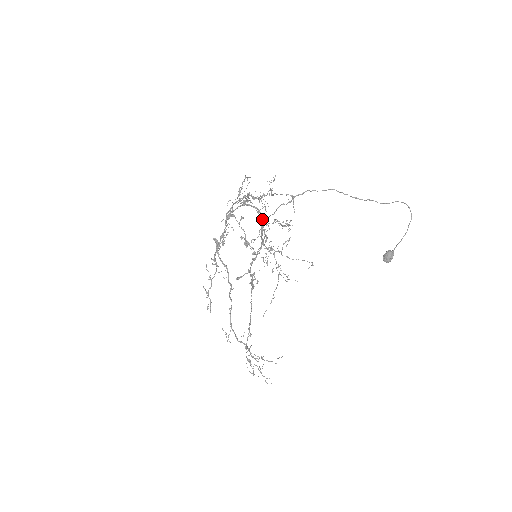
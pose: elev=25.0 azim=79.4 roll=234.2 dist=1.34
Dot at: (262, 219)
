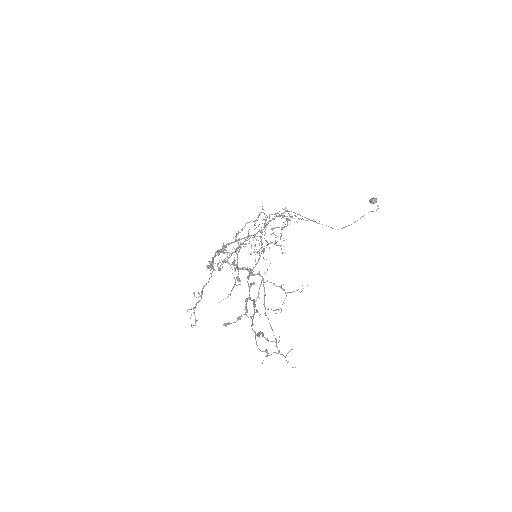
Dot at: (260, 232)
